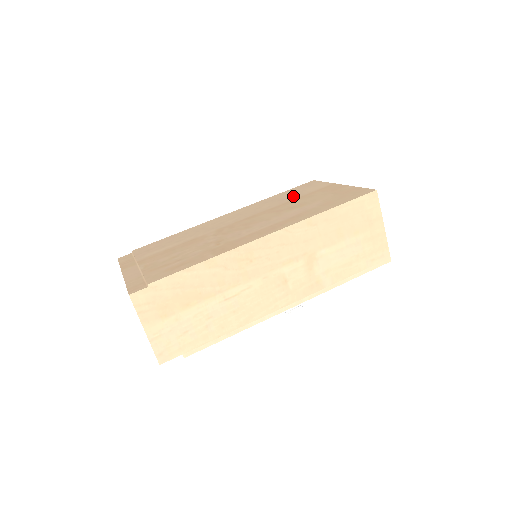
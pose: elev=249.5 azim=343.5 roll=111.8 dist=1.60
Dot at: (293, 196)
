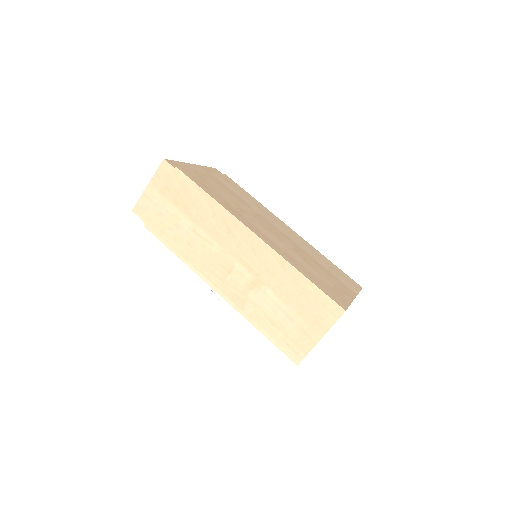
Dot at: (327, 267)
